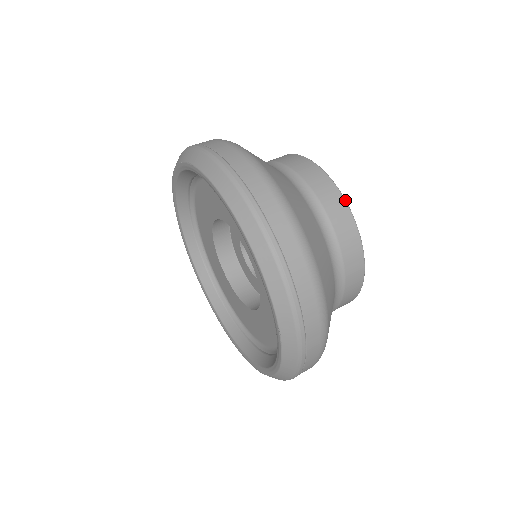
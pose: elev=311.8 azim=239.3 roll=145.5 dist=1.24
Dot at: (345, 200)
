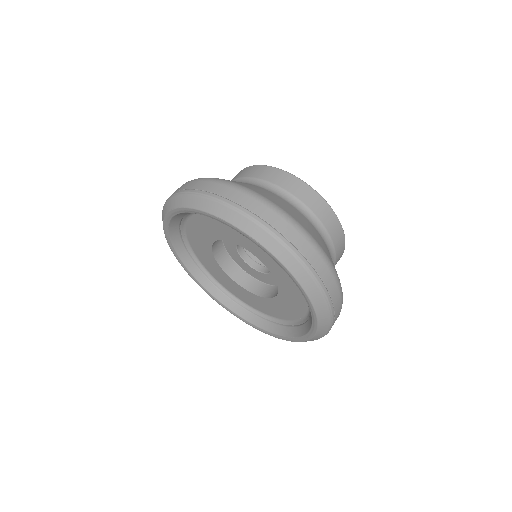
Dot at: occluded
